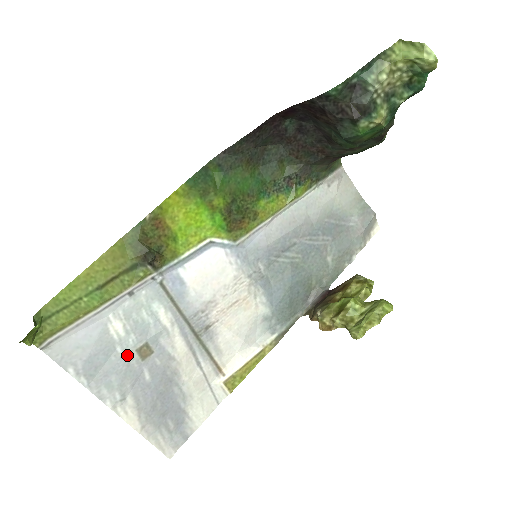
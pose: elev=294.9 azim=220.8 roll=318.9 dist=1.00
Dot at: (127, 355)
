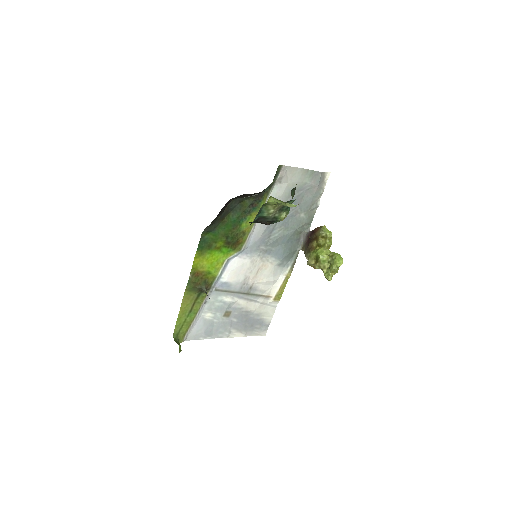
Dot at: (220, 320)
